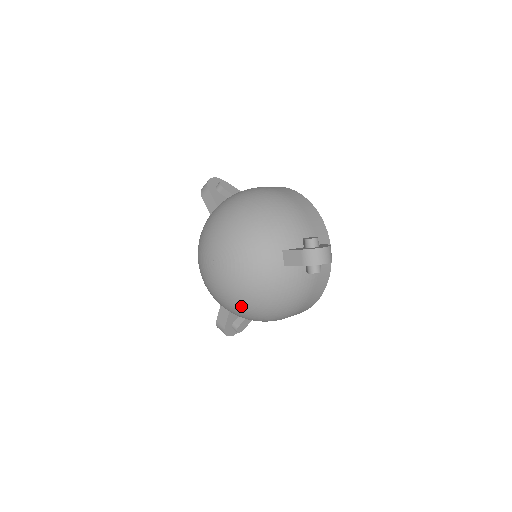
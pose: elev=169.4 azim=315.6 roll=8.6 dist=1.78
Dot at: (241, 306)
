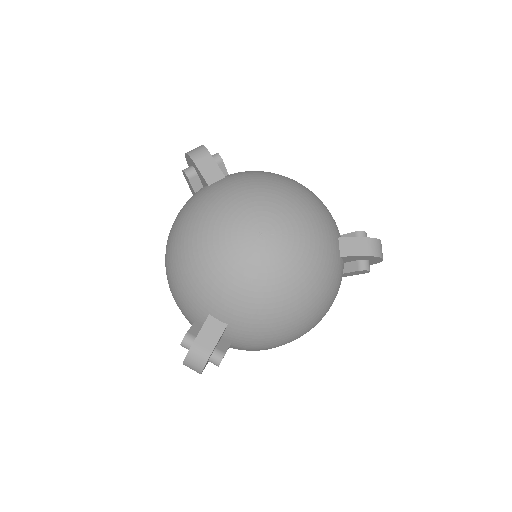
Dot at: (282, 304)
